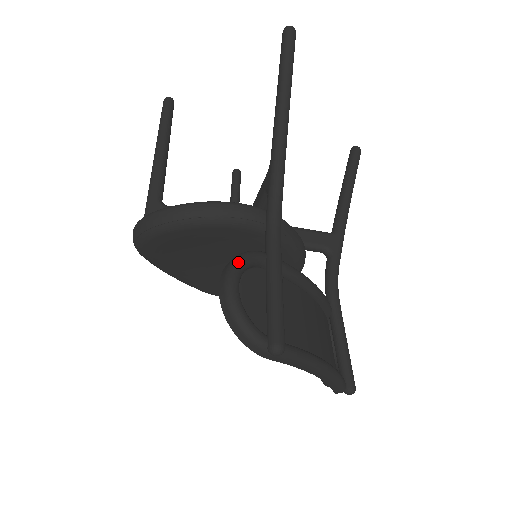
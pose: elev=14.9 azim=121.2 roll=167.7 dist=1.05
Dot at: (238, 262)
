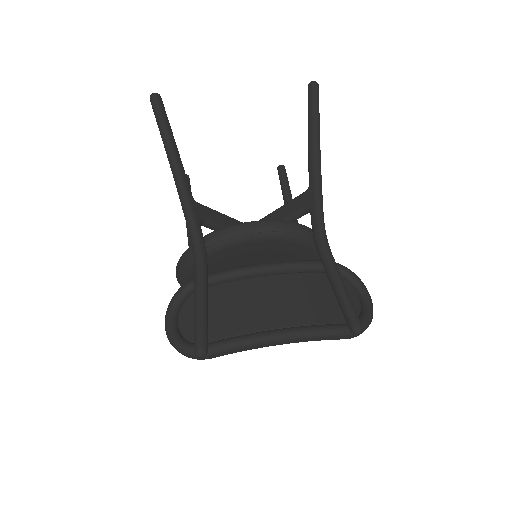
Dot at: (171, 301)
